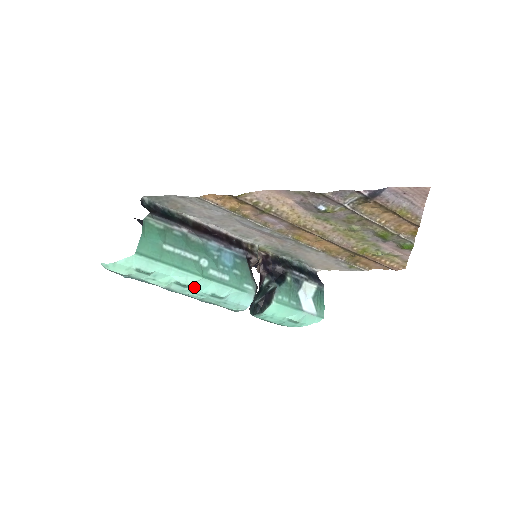
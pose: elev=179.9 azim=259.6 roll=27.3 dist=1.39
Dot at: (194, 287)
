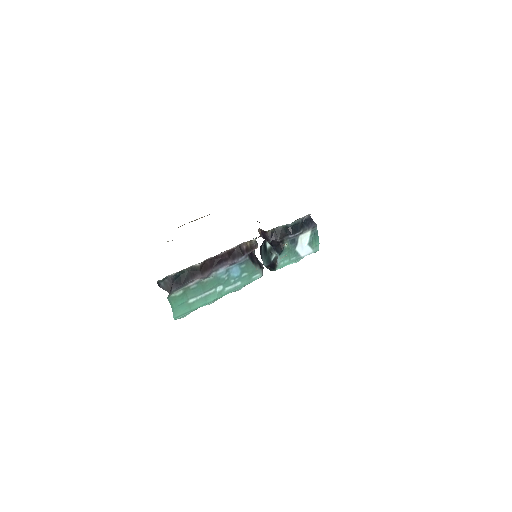
Dot at: occluded
